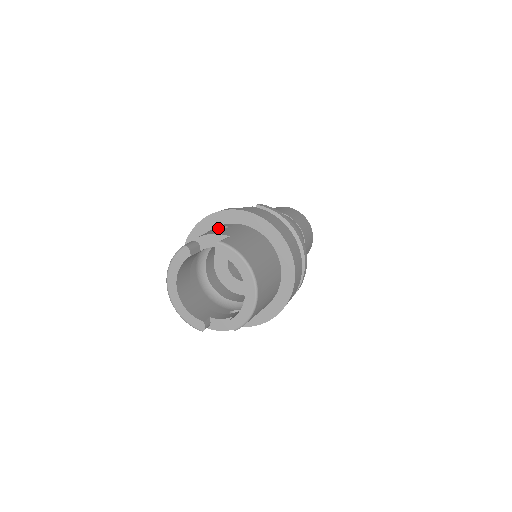
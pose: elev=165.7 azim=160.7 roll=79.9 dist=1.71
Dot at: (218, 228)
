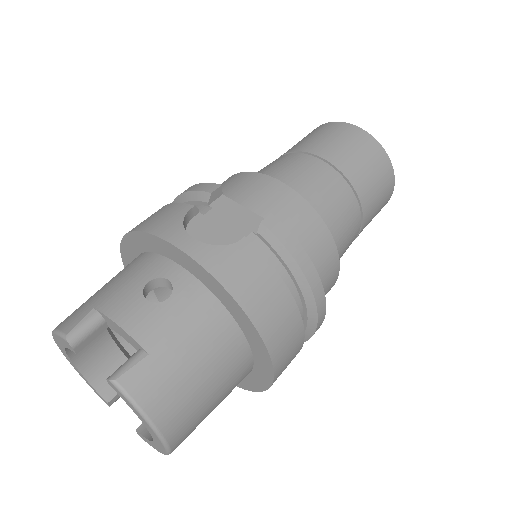
Dot at: (158, 278)
